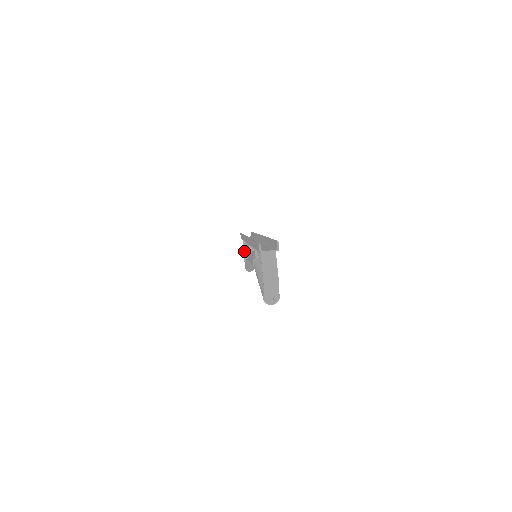
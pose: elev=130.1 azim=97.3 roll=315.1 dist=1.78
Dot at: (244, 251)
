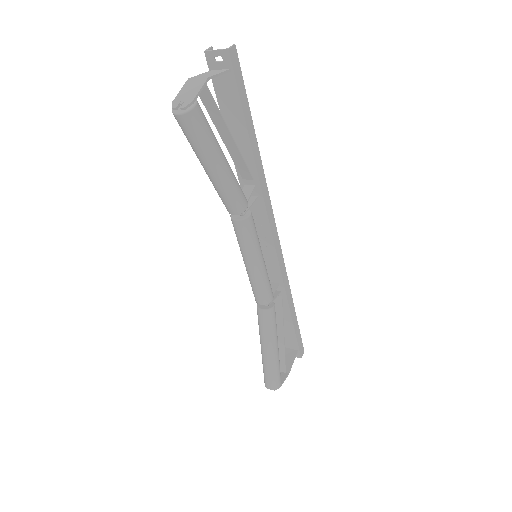
Dot at: occluded
